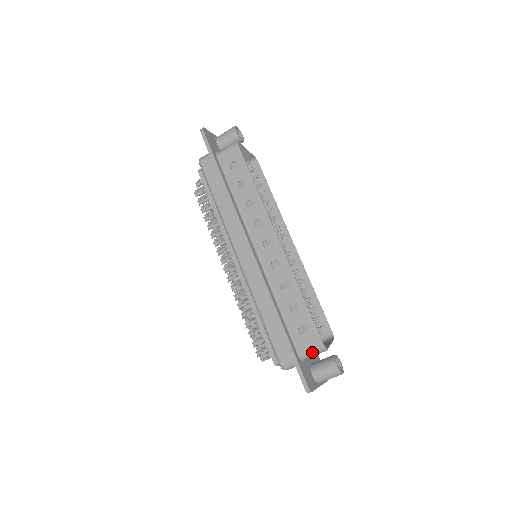
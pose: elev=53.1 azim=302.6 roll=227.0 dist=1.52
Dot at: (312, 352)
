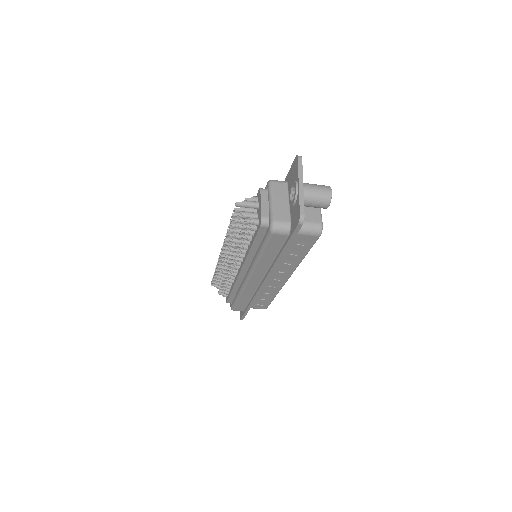
Dot at: (257, 308)
